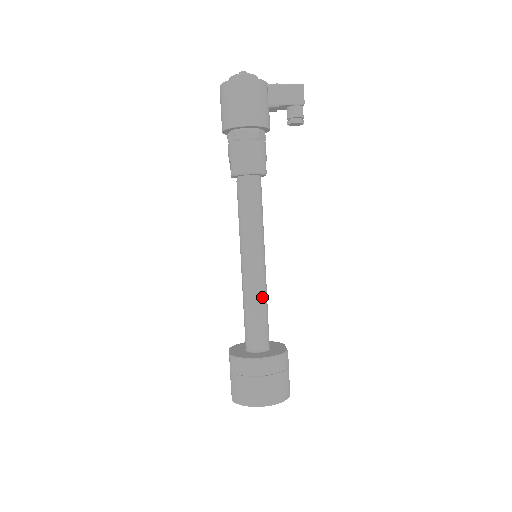
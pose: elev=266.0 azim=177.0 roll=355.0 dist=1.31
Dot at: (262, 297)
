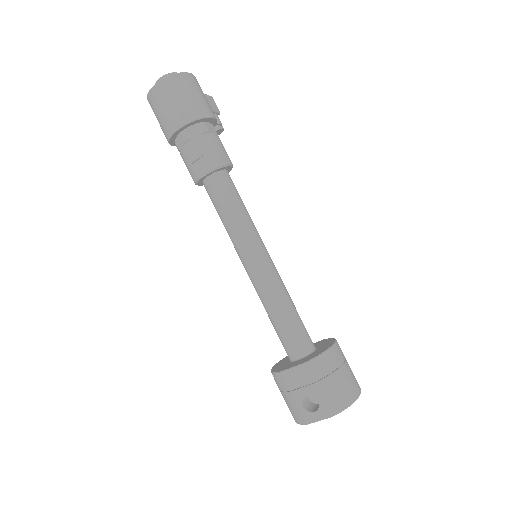
Dot at: (287, 292)
